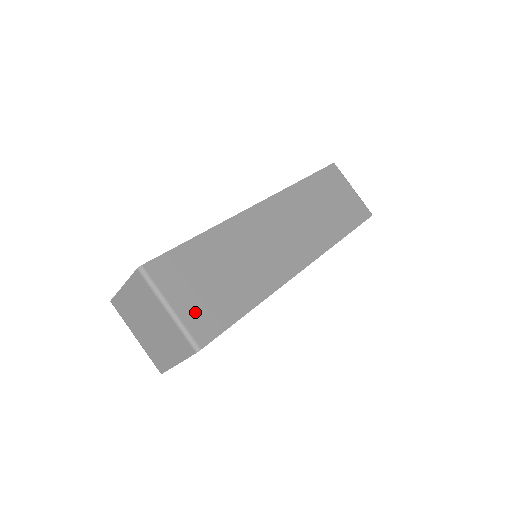
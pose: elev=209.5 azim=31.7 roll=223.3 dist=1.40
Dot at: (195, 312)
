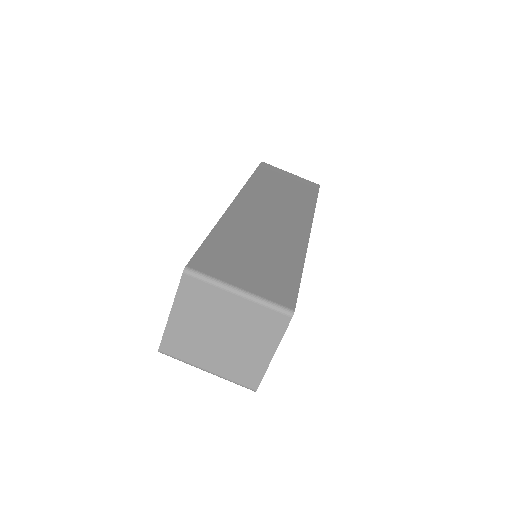
Dot at: (262, 285)
